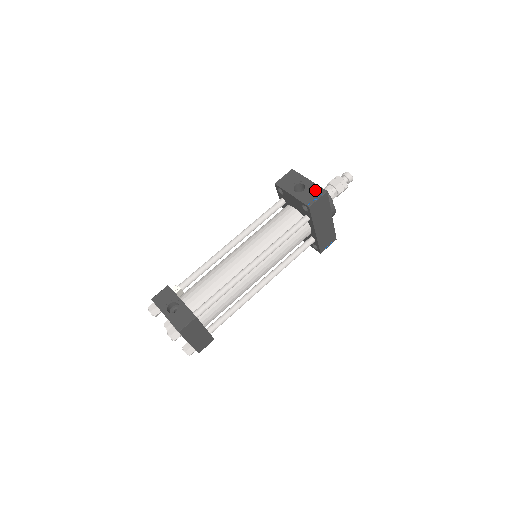
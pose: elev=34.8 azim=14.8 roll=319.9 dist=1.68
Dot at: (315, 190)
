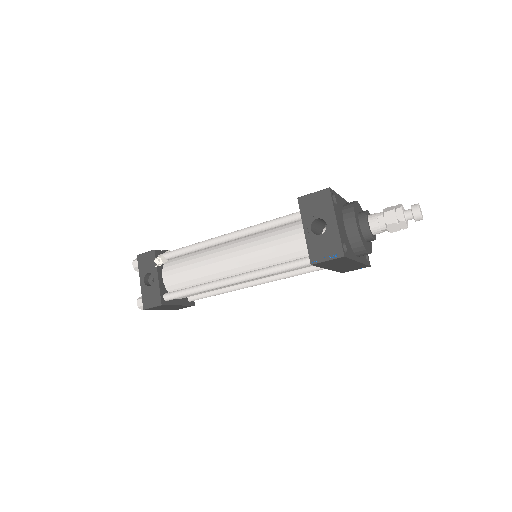
Dot at: (332, 244)
